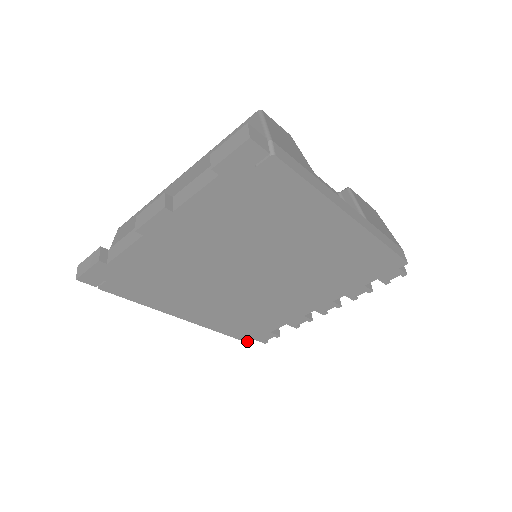
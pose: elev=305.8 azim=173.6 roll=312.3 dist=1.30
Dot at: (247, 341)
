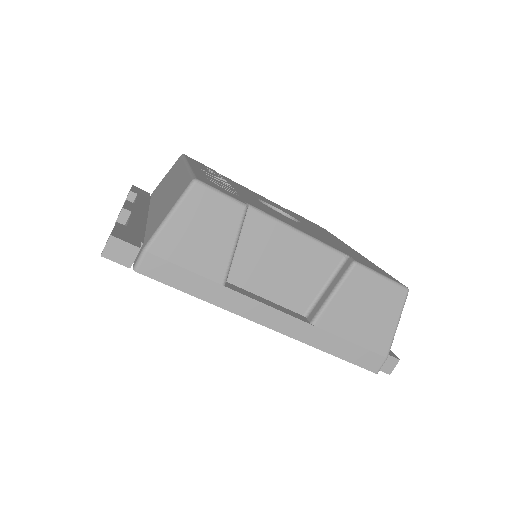
Dot at: occluded
